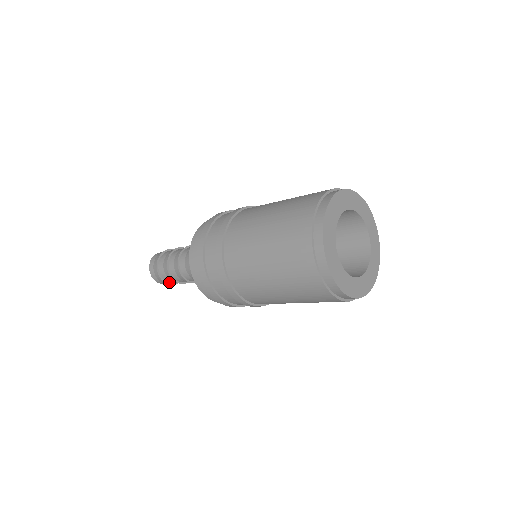
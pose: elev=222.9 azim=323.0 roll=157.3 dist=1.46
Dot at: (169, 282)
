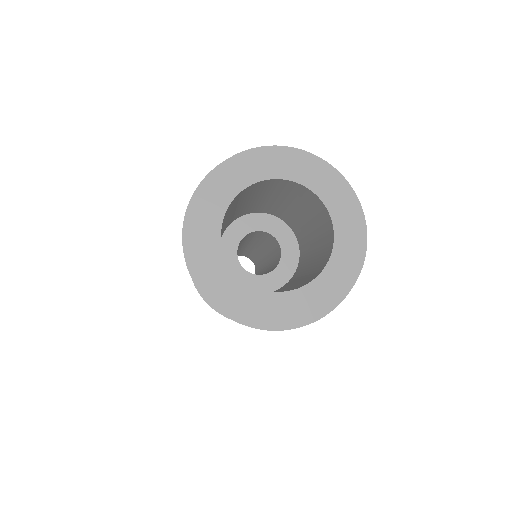
Dot at: occluded
